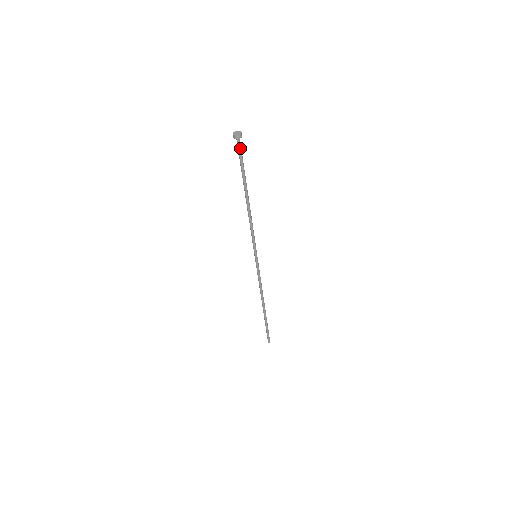
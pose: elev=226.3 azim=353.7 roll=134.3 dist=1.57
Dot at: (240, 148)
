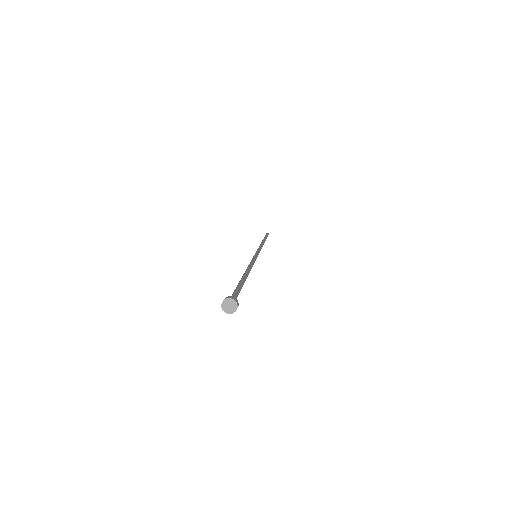
Dot at: occluded
